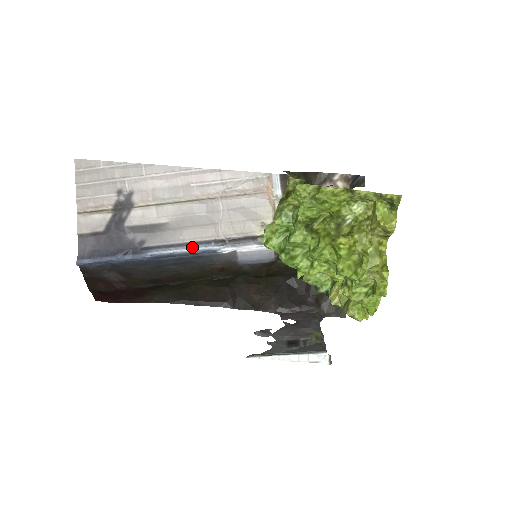
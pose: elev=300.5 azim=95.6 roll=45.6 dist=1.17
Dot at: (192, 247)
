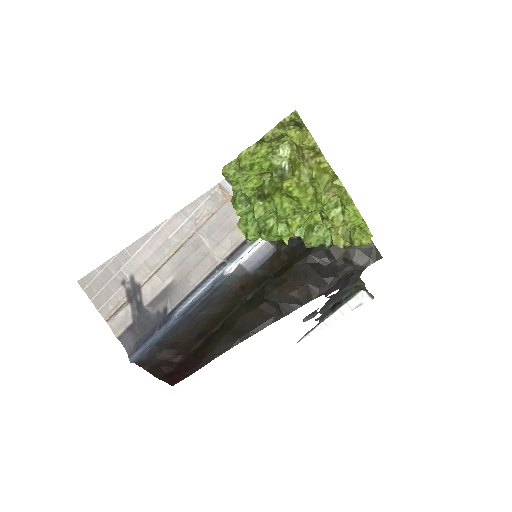
Dot at: (203, 286)
